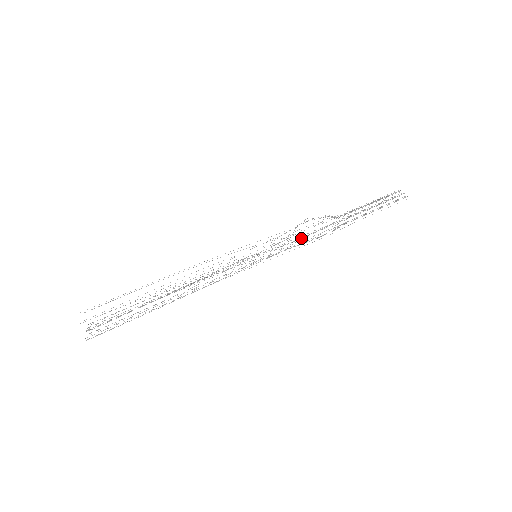
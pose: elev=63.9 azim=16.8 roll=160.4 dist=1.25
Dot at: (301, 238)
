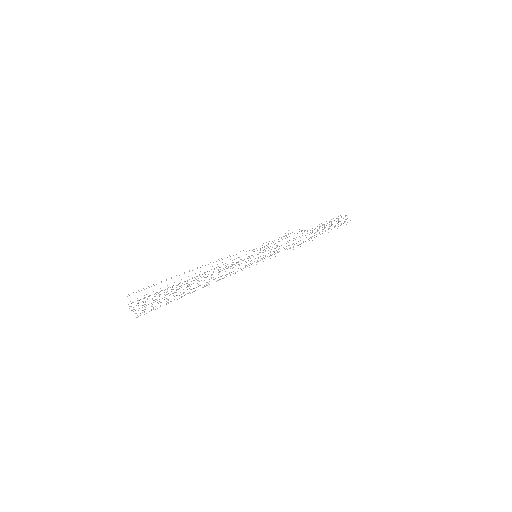
Dot at: occluded
